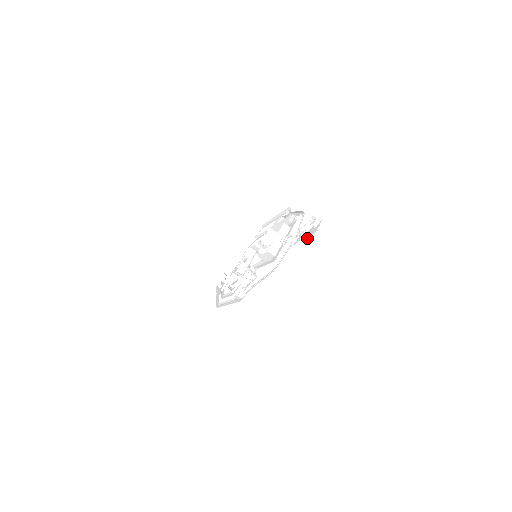
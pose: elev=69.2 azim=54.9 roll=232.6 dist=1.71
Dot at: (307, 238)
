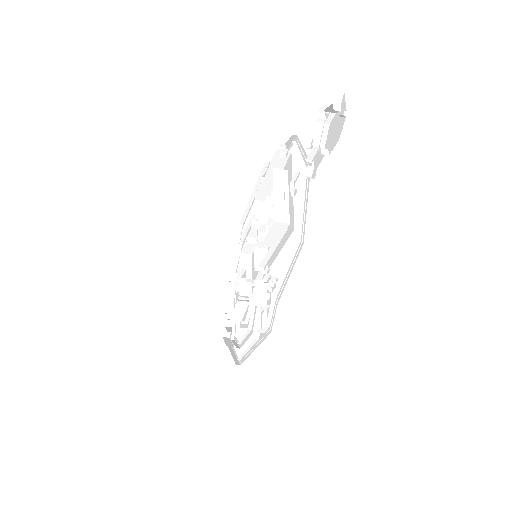
Dot at: (332, 148)
